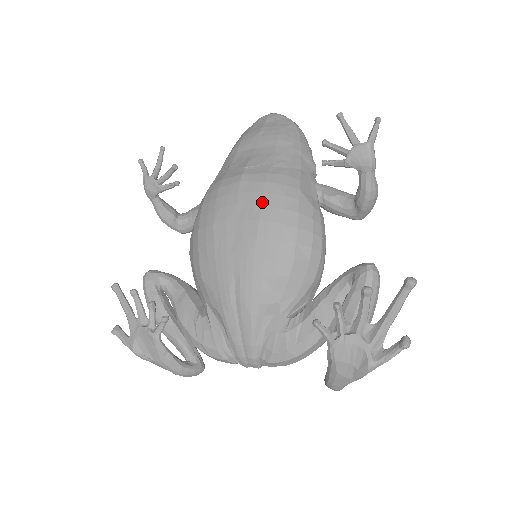
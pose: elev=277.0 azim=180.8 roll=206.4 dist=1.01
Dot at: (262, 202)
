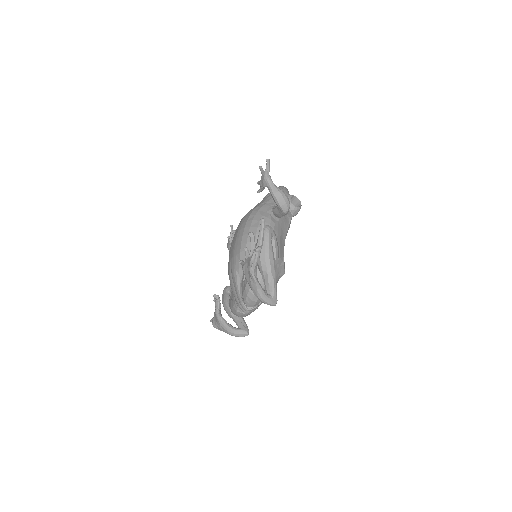
Dot at: (241, 223)
